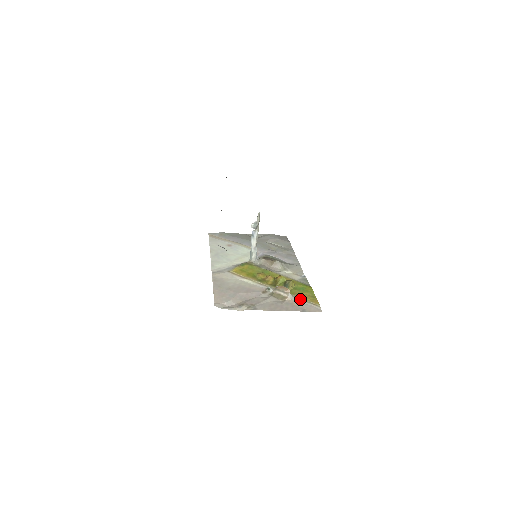
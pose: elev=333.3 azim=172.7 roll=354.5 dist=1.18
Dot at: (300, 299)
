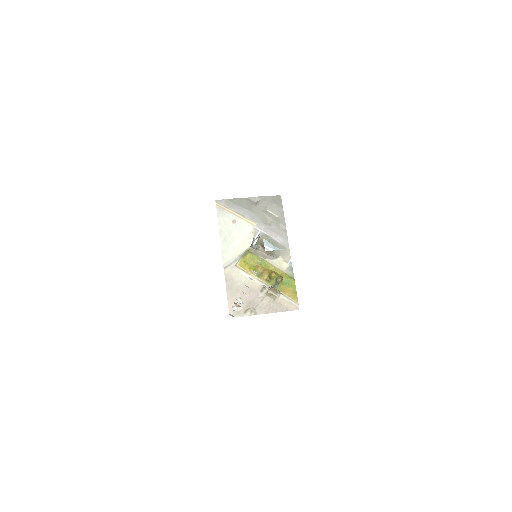
Dot at: (286, 297)
